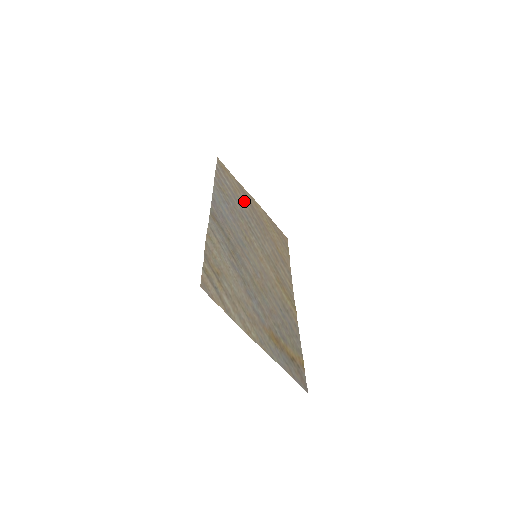
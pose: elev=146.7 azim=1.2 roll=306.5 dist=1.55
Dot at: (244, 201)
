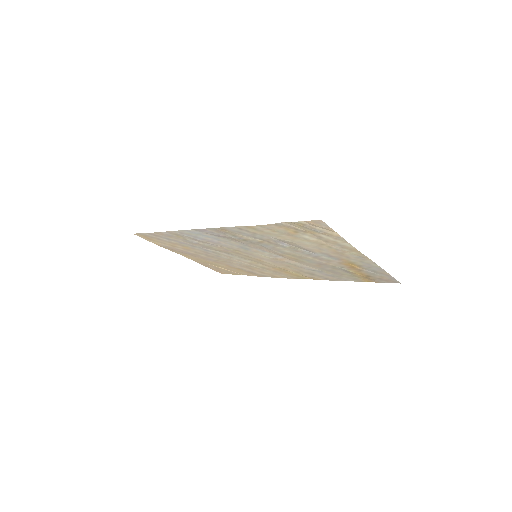
Dot at: (186, 249)
